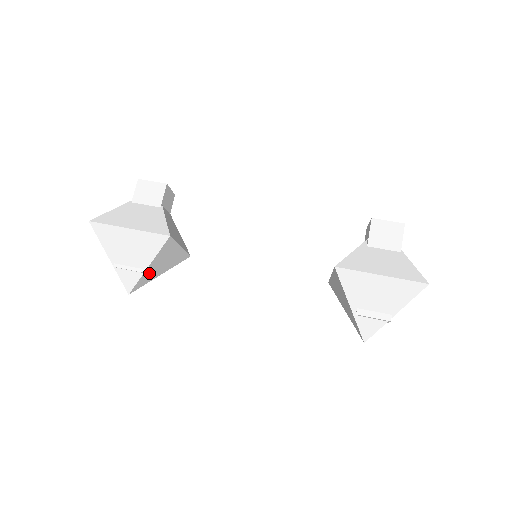
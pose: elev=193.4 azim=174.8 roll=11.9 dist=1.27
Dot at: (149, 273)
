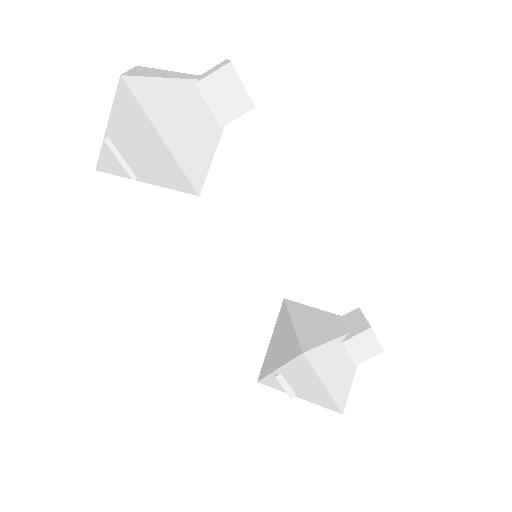
Dot at: occluded
